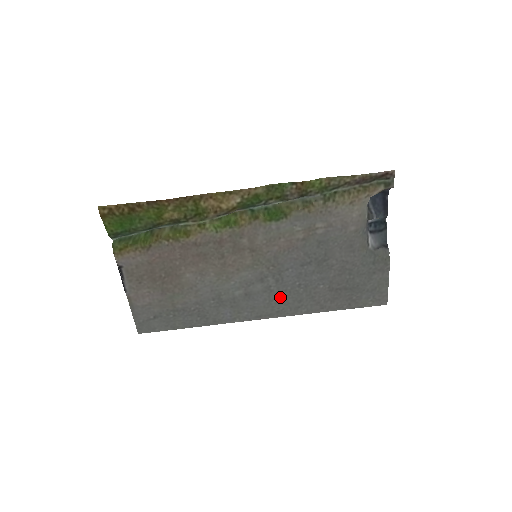
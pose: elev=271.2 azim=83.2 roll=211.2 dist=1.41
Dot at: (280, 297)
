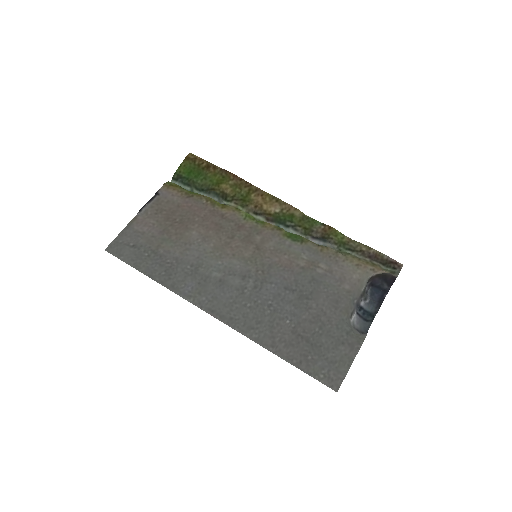
Dot at: (245, 305)
